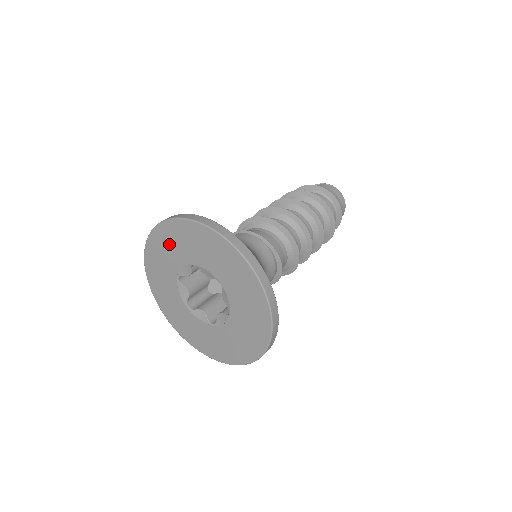
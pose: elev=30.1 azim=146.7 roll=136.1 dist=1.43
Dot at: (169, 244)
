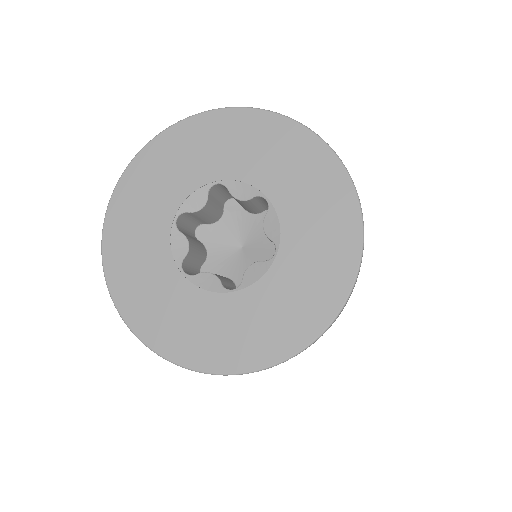
Dot at: (176, 158)
